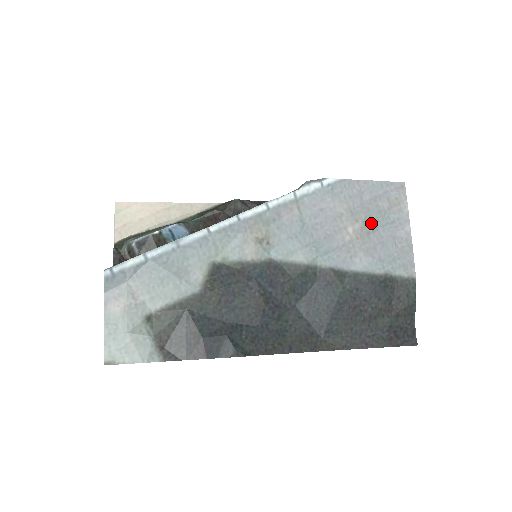
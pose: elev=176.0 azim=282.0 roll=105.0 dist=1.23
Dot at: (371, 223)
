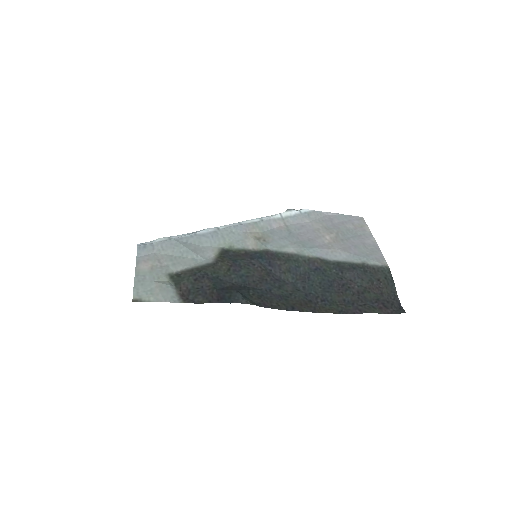
Dot at: (343, 235)
